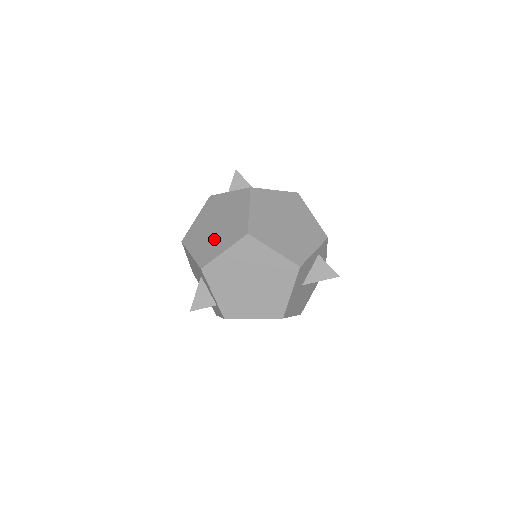
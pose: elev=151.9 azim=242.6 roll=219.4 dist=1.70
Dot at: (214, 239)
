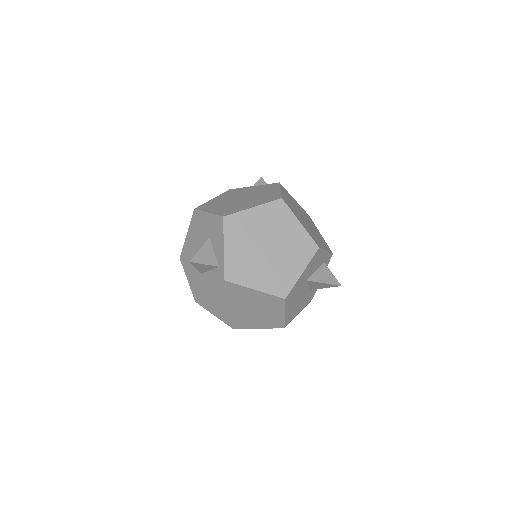
Dot at: (239, 203)
